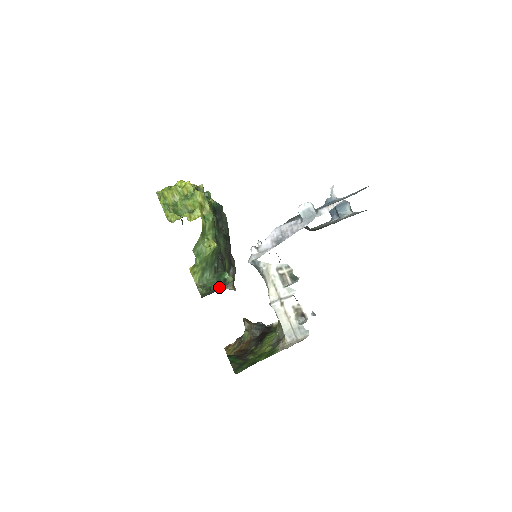
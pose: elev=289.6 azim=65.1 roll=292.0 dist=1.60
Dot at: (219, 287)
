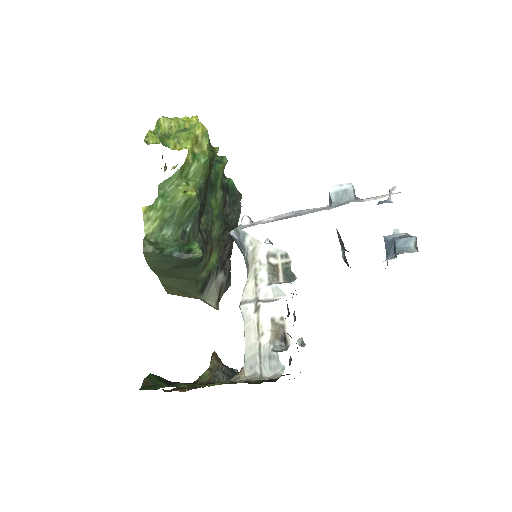
Dot at: (177, 255)
